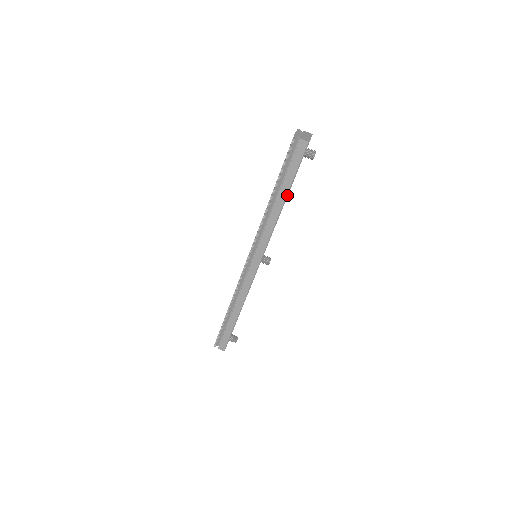
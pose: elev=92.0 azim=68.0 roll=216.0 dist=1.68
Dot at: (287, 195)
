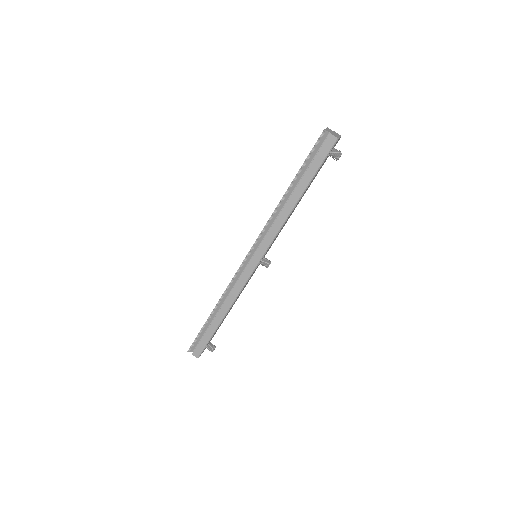
Dot at: (304, 192)
